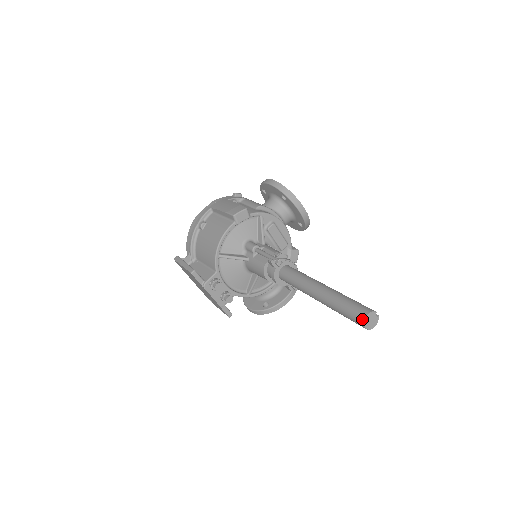
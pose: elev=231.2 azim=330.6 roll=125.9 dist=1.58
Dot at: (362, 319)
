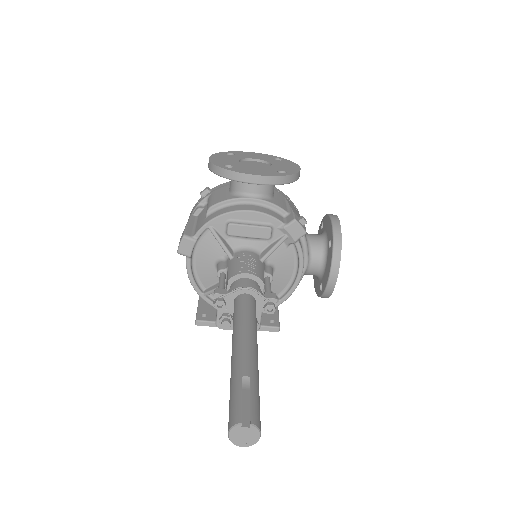
Dot at: (230, 438)
